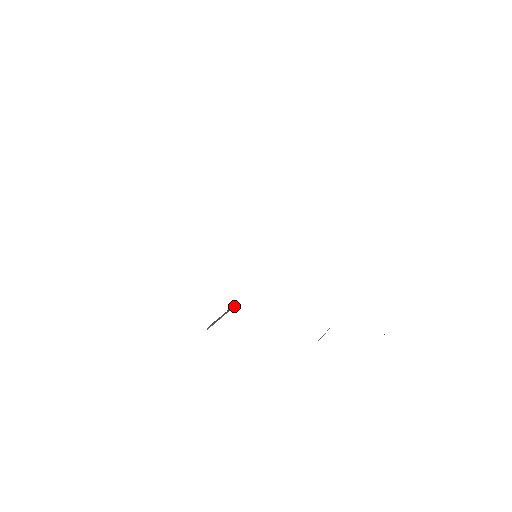
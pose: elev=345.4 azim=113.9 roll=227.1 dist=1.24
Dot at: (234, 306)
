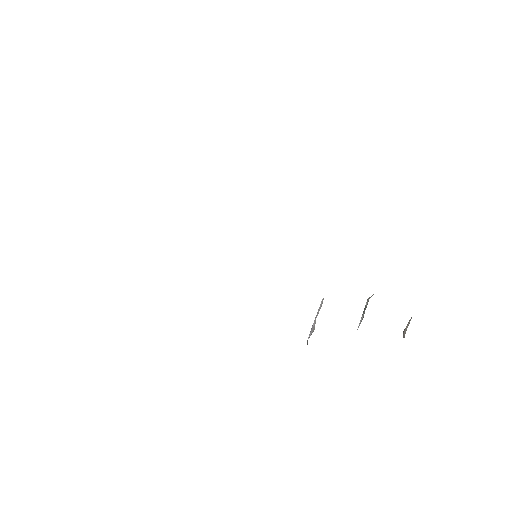
Dot at: occluded
